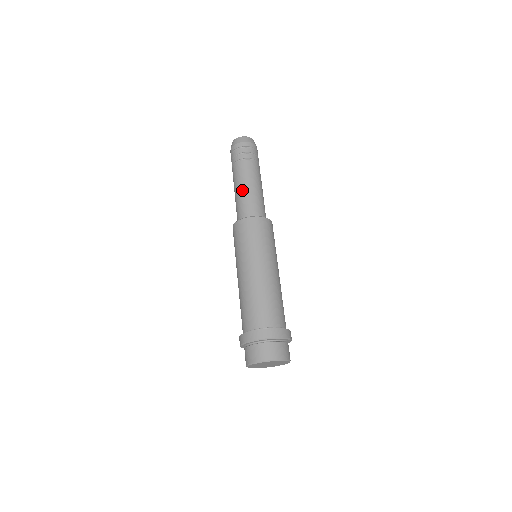
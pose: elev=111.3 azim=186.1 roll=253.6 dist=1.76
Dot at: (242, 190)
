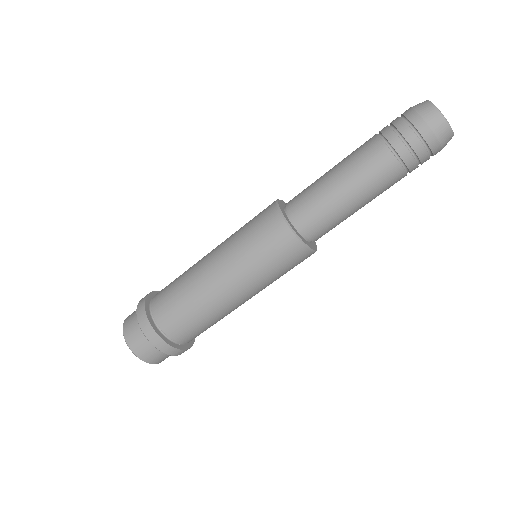
Dot at: (335, 185)
